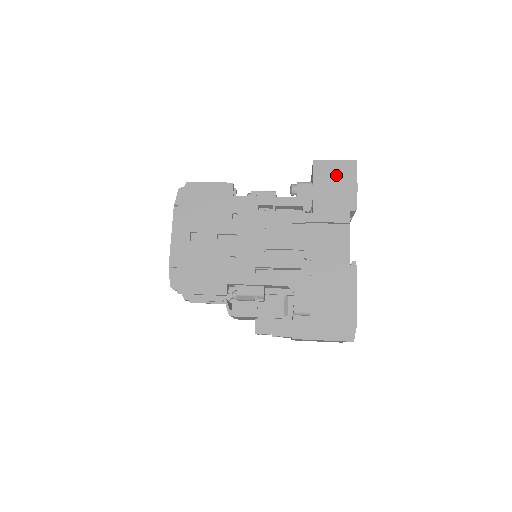
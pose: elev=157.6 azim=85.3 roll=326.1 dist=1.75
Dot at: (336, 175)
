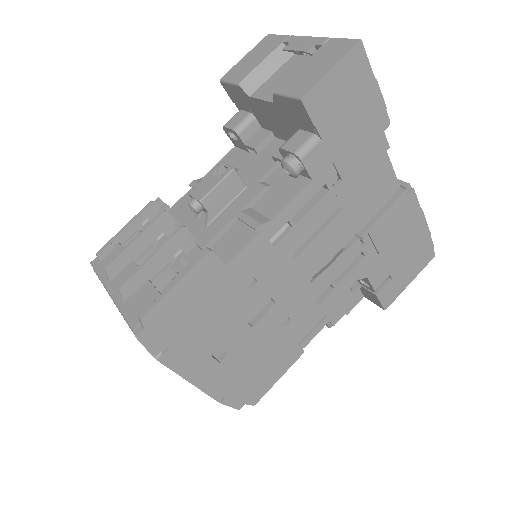
Dot at: (345, 94)
